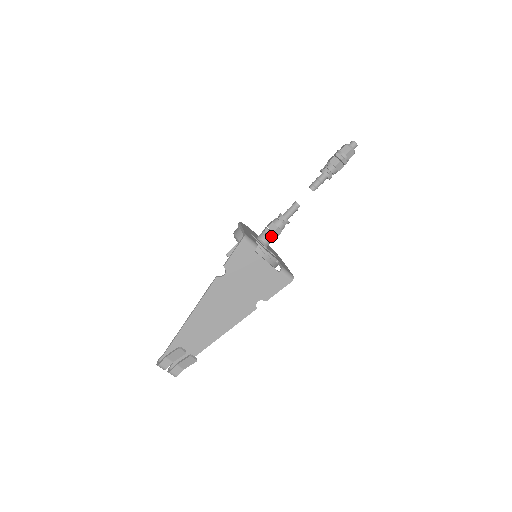
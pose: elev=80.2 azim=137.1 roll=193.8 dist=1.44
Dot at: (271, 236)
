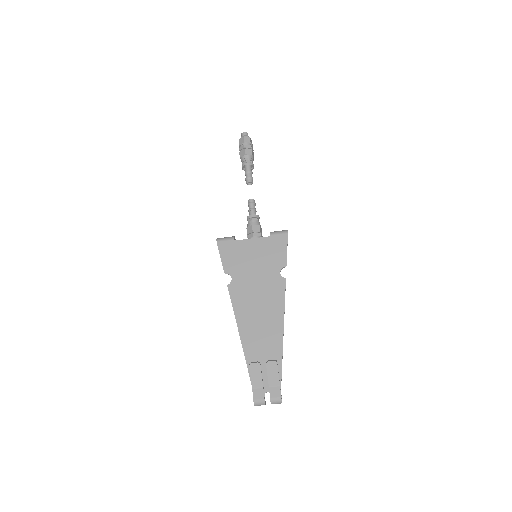
Dot at: (254, 236)
